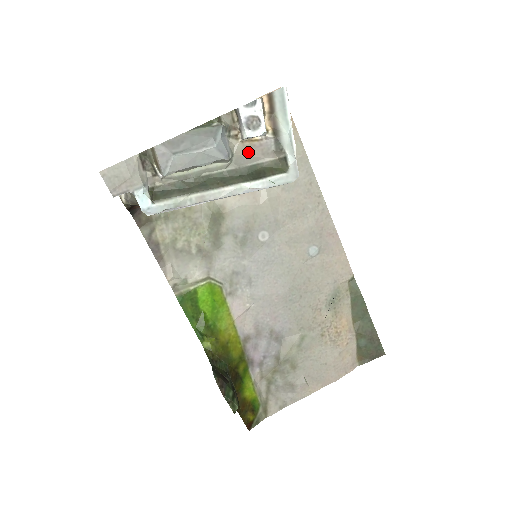
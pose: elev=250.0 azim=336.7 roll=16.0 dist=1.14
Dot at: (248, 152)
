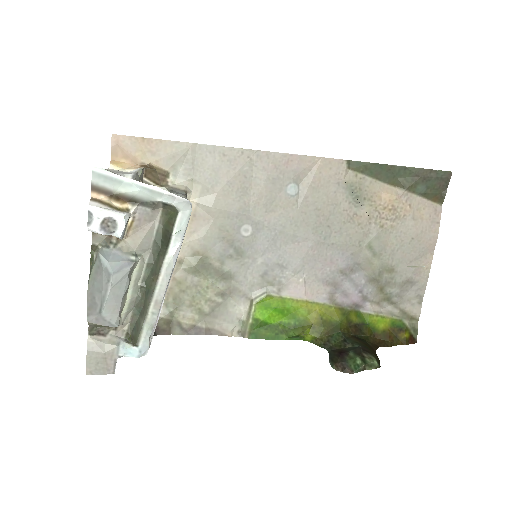
Dot at: (140, 235)
